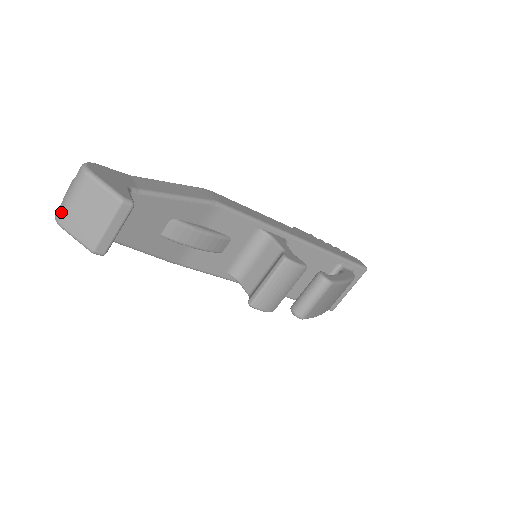
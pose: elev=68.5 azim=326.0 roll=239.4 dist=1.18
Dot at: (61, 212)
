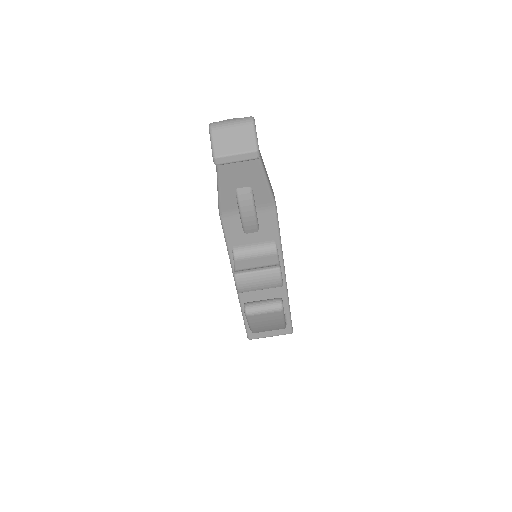
Dot at: (218, 125)
